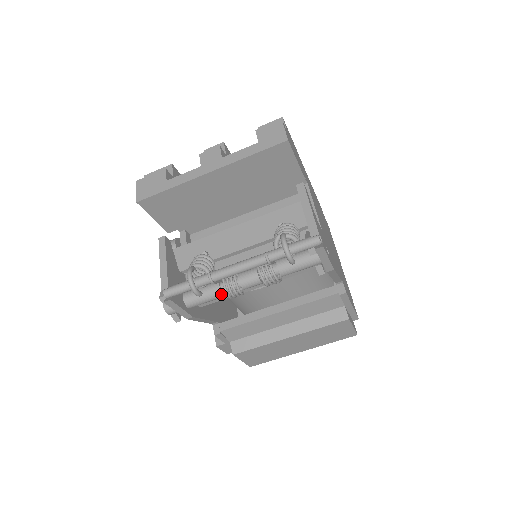
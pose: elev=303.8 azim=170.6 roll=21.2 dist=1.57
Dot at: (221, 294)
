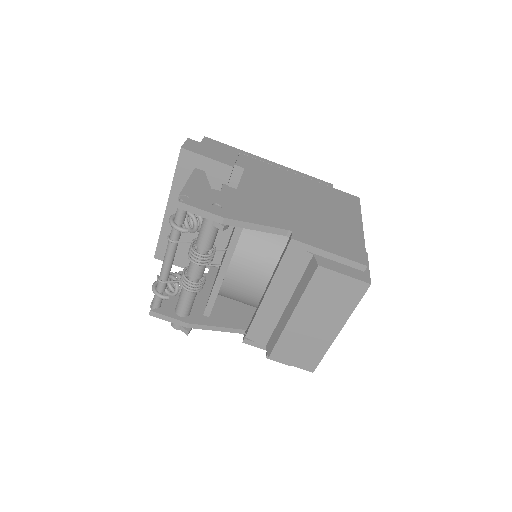
Dot at: (186, 292)
